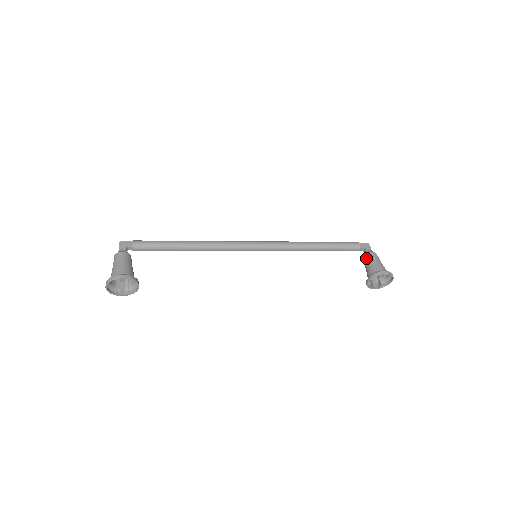
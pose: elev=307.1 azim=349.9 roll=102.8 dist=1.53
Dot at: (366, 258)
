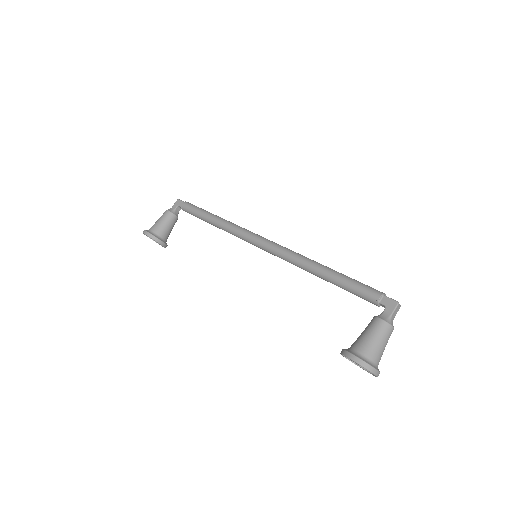
Dot at: occluded
